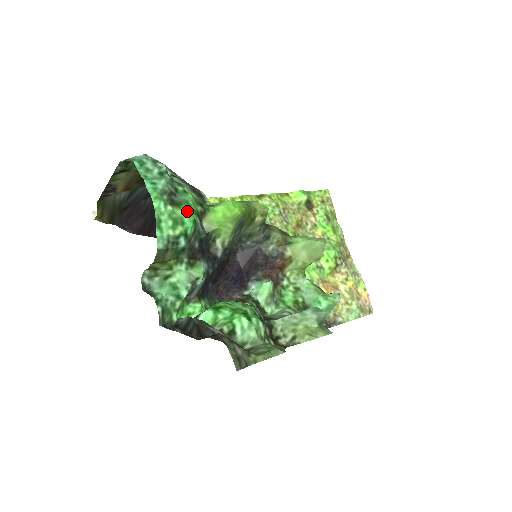
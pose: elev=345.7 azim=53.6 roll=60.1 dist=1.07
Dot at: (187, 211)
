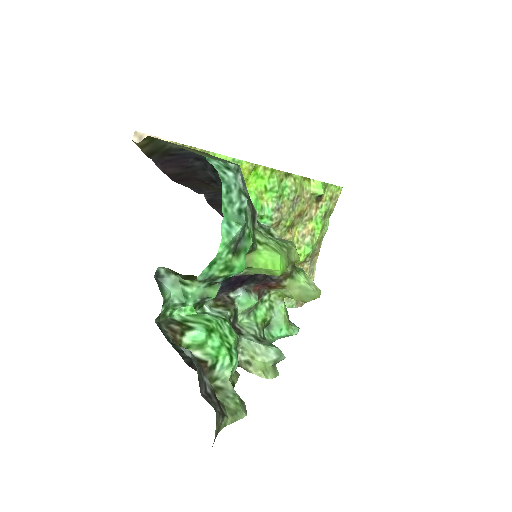
Dot at: (242, 261)
